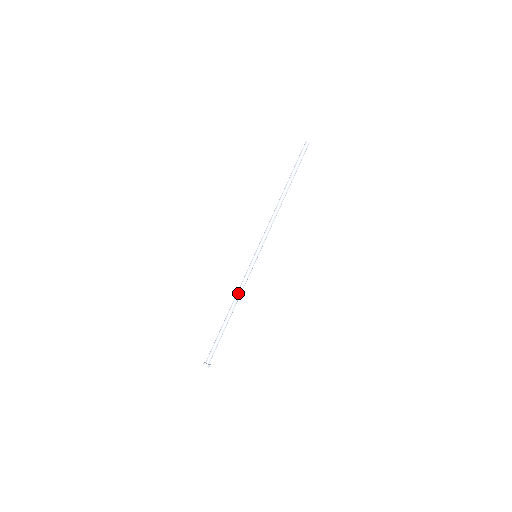
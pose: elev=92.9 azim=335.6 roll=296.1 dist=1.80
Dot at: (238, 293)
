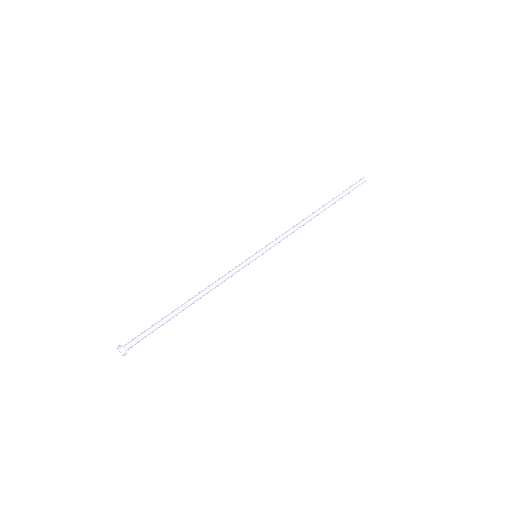
Dot at: (212, 283)
